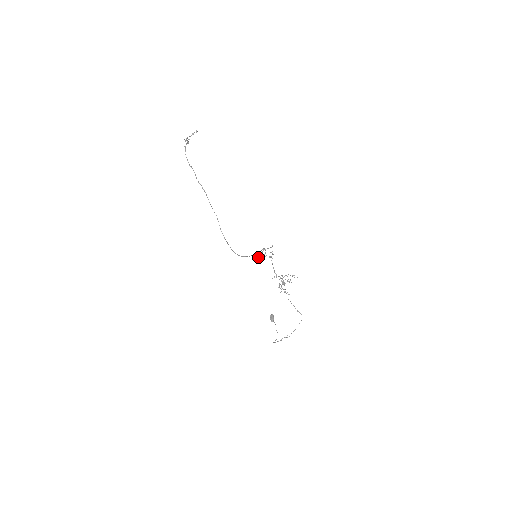
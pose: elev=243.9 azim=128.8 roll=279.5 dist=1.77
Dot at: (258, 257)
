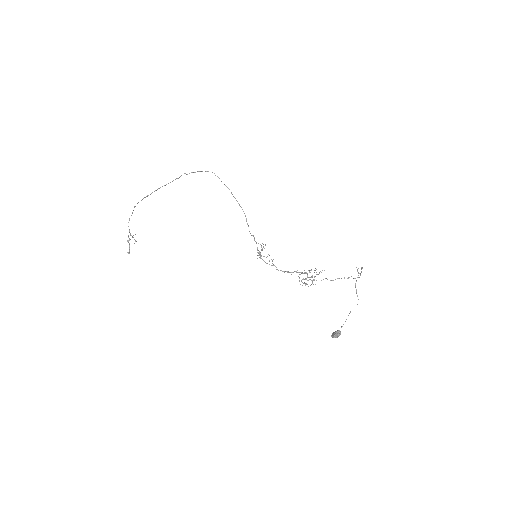
Dot at: (259, 252)
